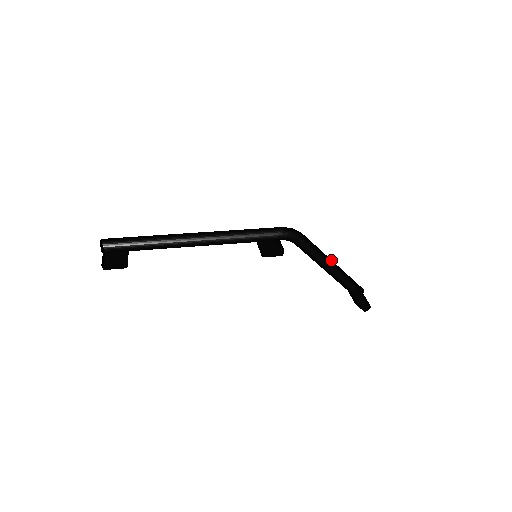
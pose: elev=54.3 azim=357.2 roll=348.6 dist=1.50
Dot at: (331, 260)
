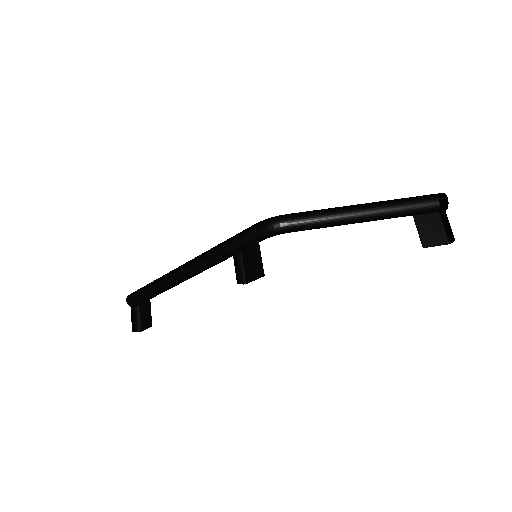
Dot at: occluded
